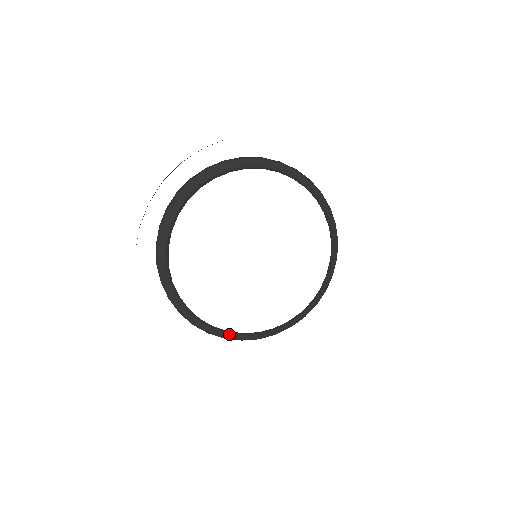
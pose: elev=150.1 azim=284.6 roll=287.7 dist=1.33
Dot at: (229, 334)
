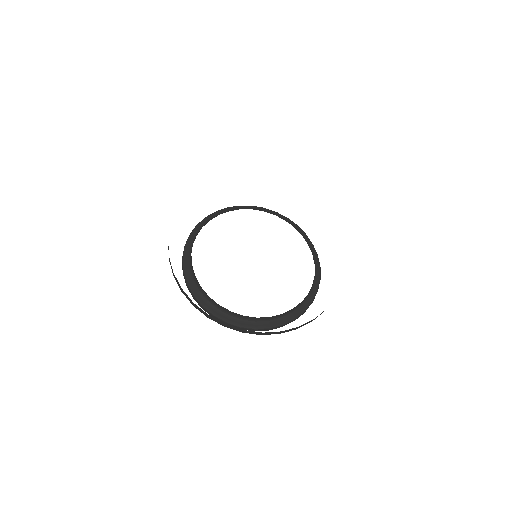
Dot at: (283, 319)
